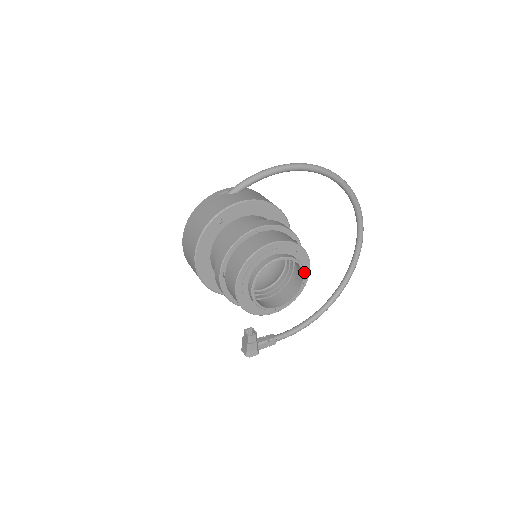
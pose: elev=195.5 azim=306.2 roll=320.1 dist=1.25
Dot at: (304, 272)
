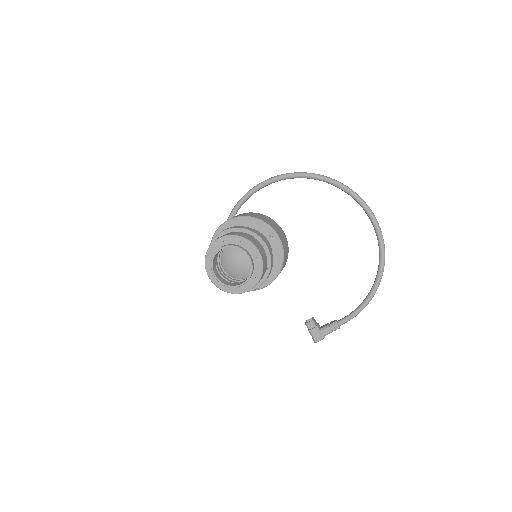
Dot at: (246, 253)
